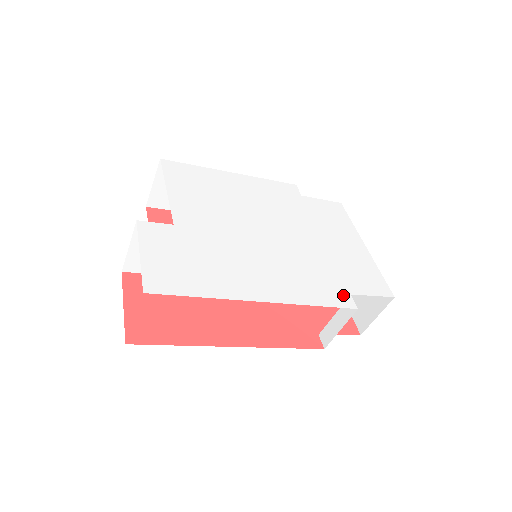
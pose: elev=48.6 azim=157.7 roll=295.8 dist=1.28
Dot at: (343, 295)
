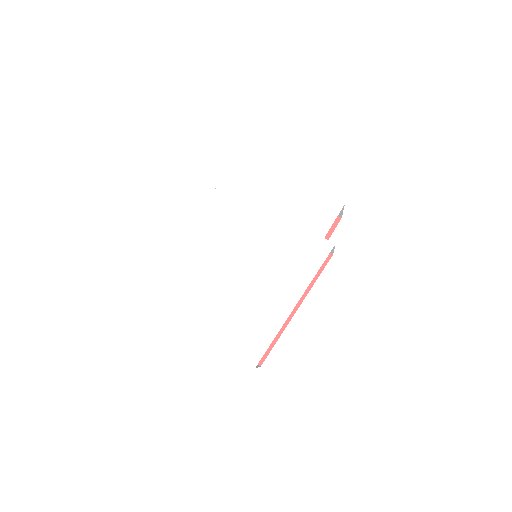
Dot at: (321, 244)
